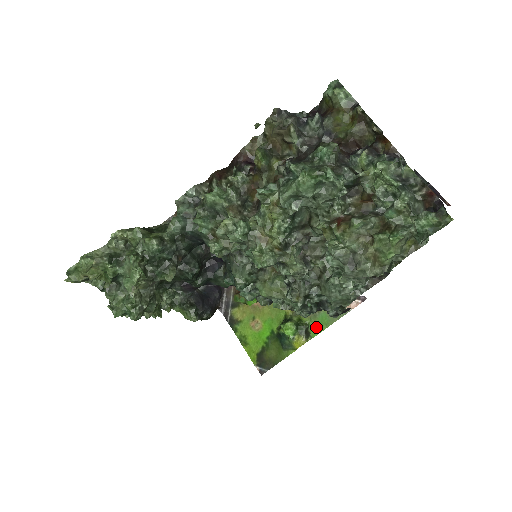
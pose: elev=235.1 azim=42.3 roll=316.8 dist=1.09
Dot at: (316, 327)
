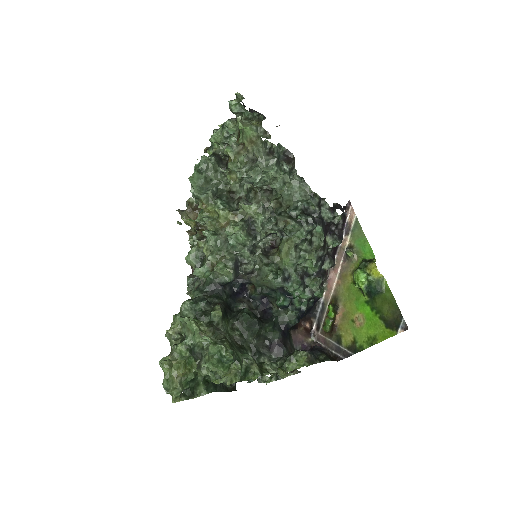
Dot at: (366, 252)
